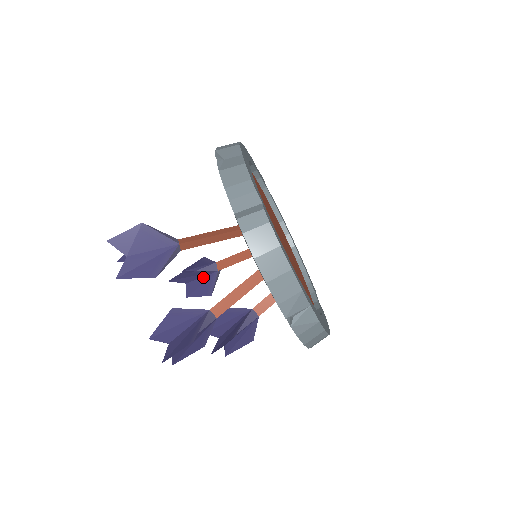
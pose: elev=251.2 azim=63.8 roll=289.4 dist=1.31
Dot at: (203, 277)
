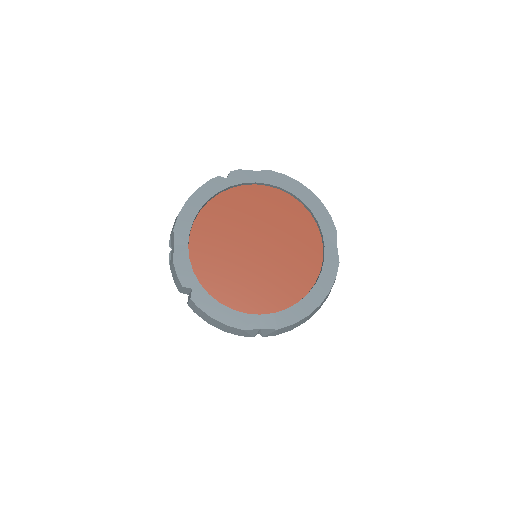
Dot at: occluded
